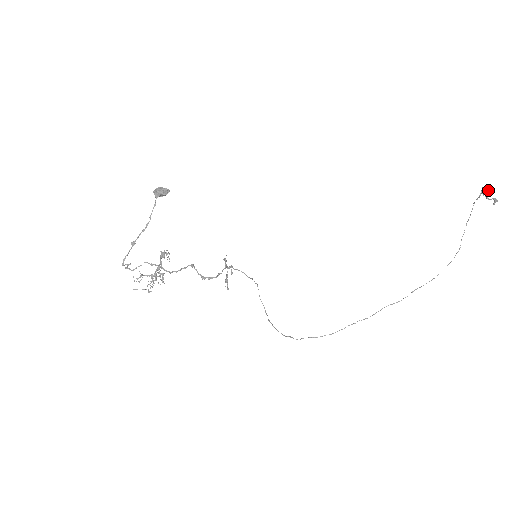
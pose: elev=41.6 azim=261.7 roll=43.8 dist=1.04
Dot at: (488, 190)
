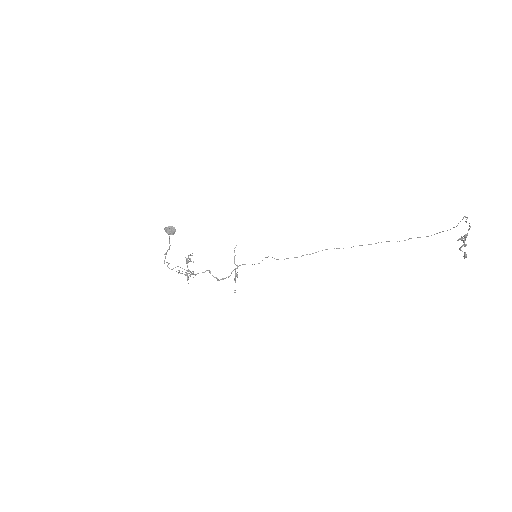
Dot at: occluded
